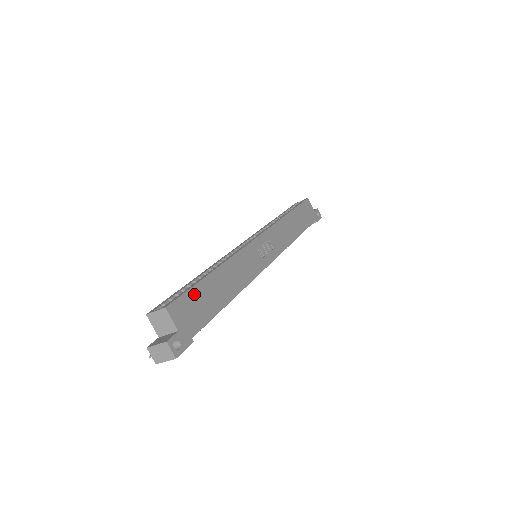
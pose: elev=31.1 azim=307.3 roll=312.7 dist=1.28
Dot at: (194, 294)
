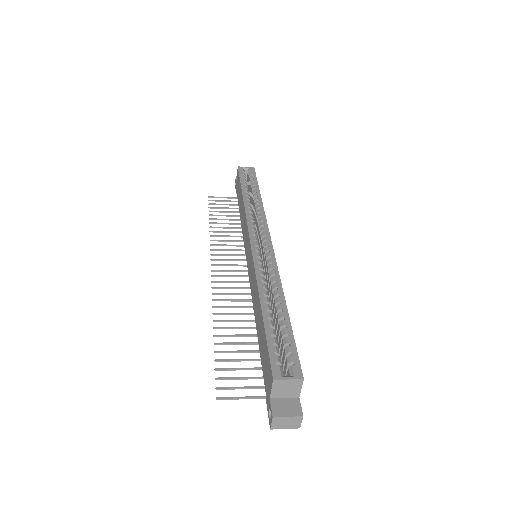
Dot at: occluded
